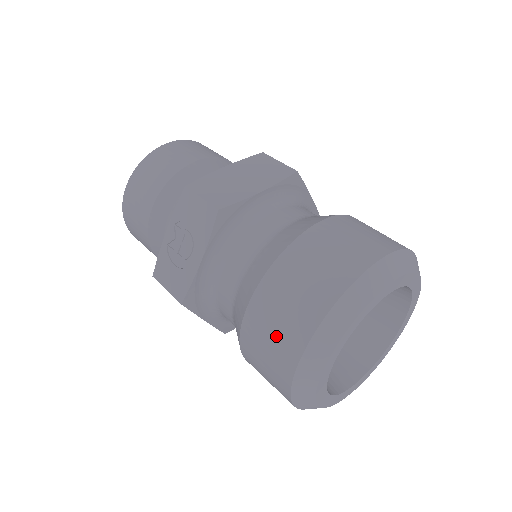
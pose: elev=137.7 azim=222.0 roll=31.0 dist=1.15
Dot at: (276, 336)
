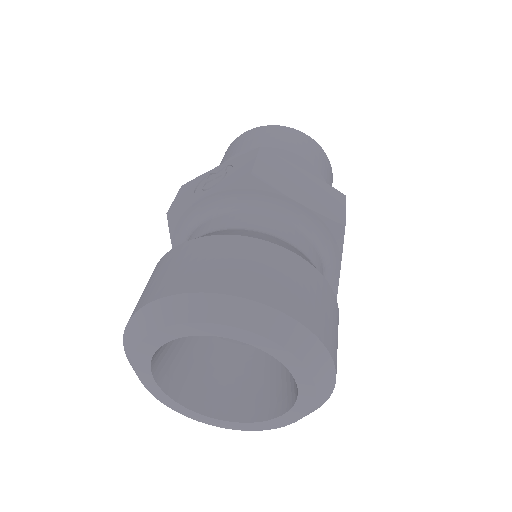
Dot at: (163, 276)
